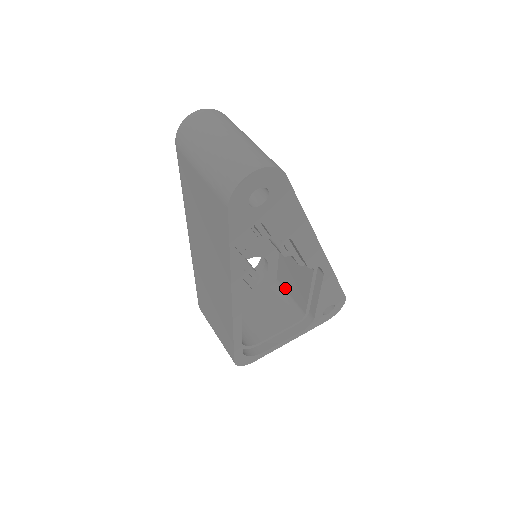
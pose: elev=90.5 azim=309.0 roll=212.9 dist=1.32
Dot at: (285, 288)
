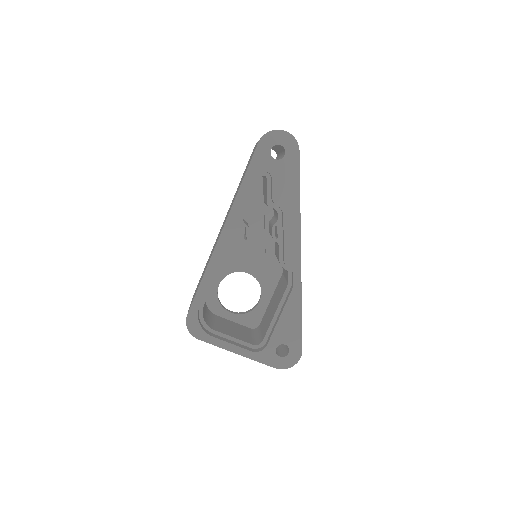
Dot at: (261, 328)
